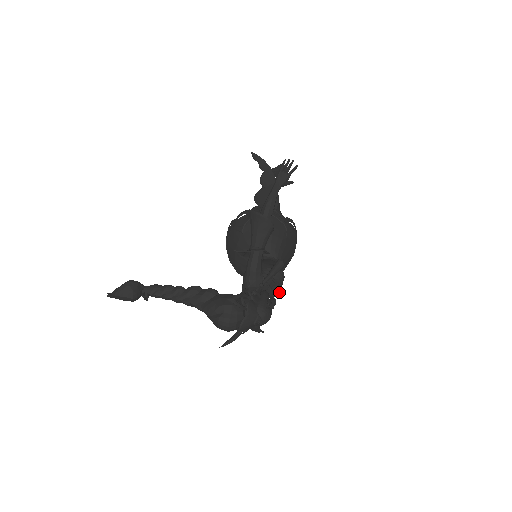
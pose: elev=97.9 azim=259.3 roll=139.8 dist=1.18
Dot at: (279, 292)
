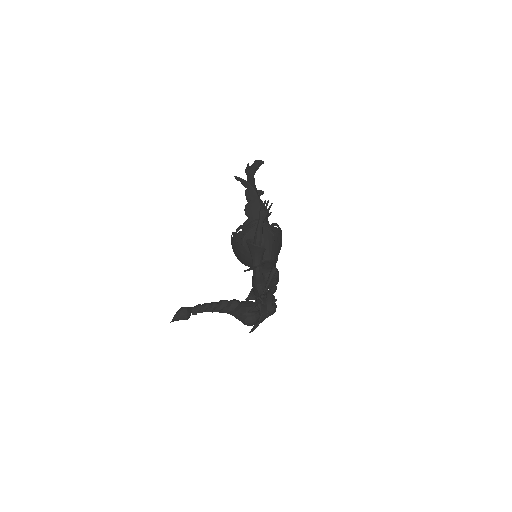
Dot at: occluded
